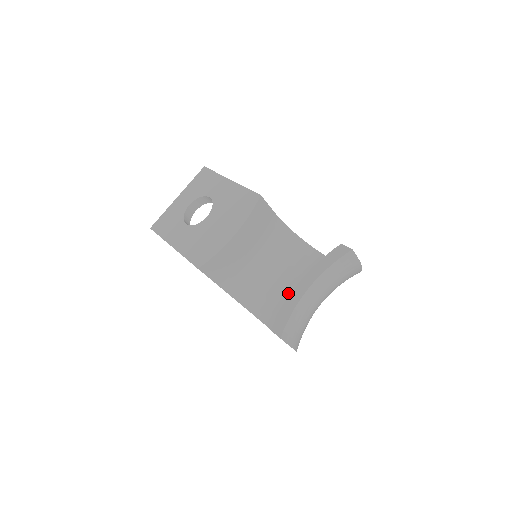
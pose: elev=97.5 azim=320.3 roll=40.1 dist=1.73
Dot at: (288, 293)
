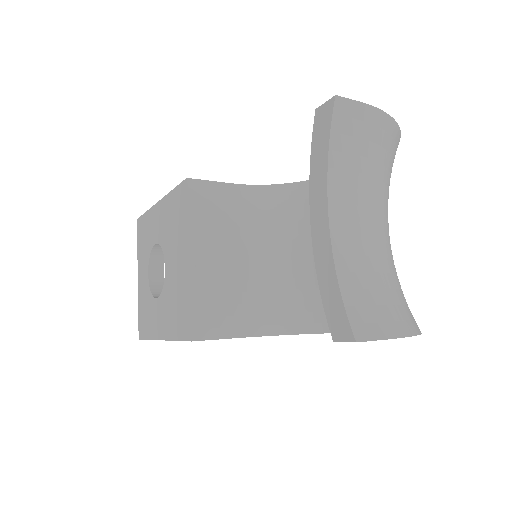
Dot at: occluded
